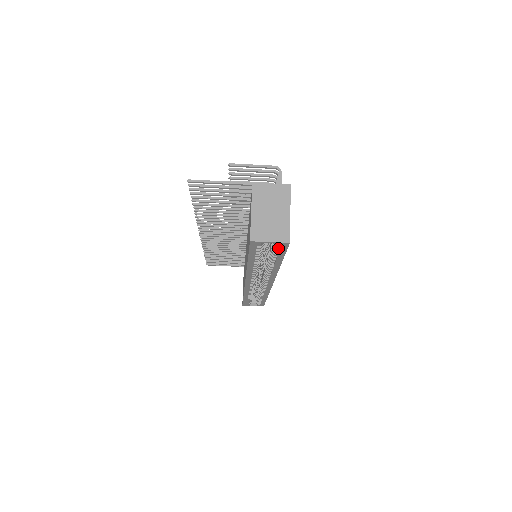
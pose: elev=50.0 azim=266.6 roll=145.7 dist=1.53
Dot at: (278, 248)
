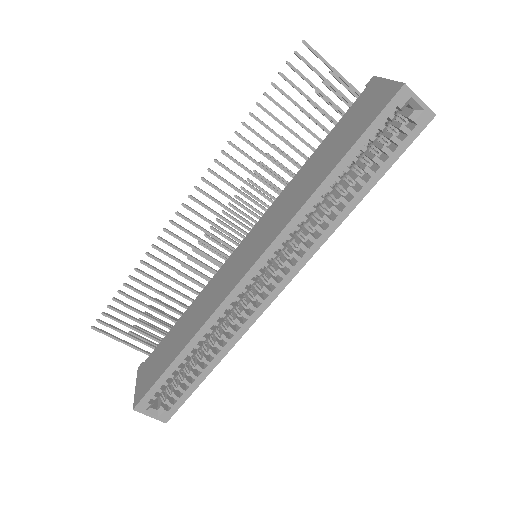
Dot at: (409, 129)
